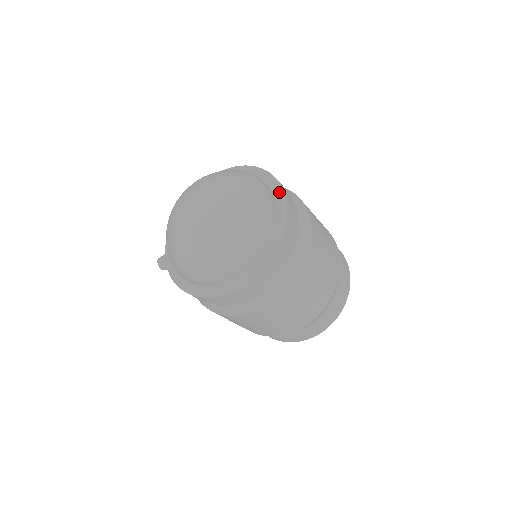
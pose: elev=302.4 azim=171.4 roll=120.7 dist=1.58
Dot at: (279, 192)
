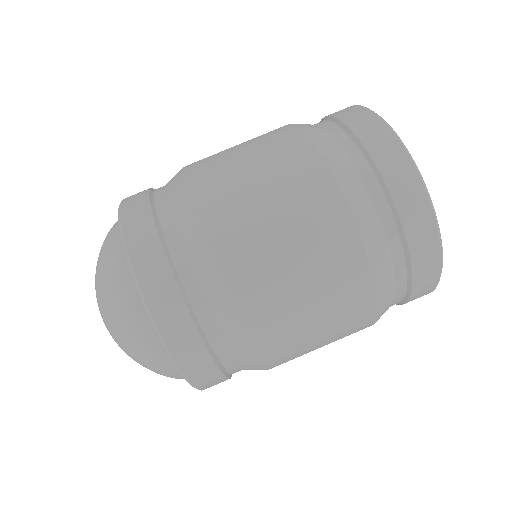
Dot at: (135, 283)
